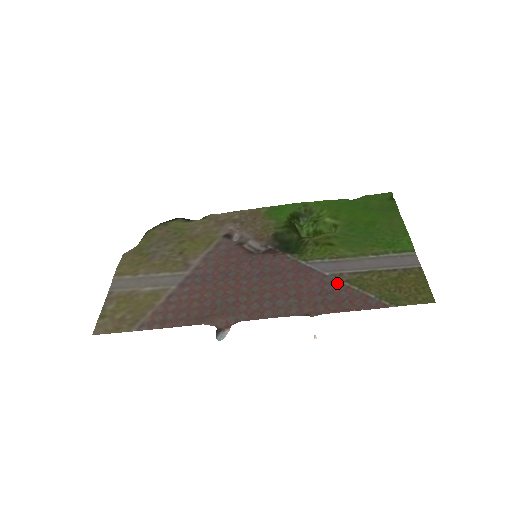
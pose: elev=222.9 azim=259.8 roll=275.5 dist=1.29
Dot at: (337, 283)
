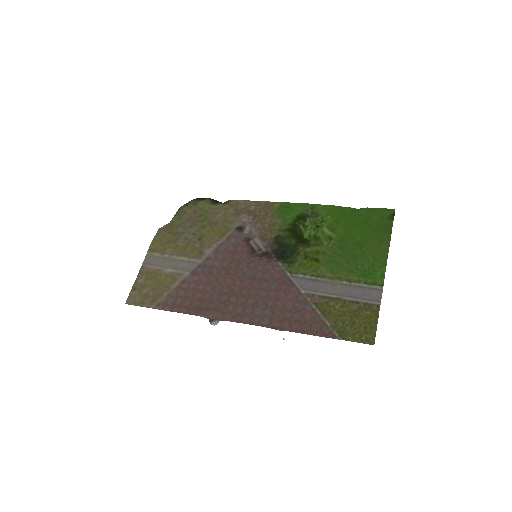
Dot at: (307, 304)
